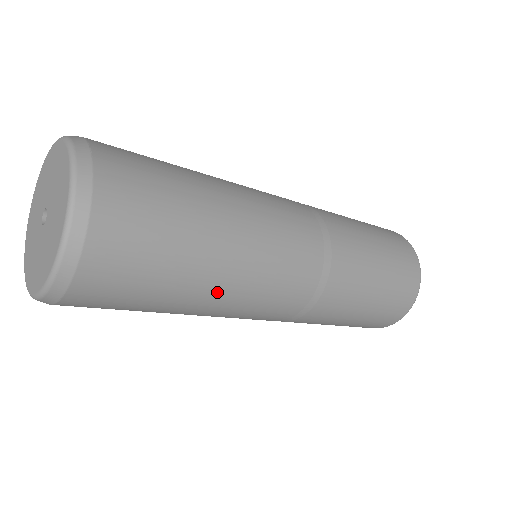
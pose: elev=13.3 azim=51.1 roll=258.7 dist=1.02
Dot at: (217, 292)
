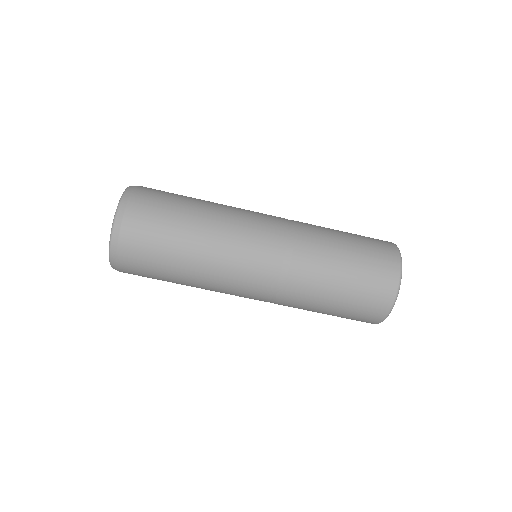
Dot at: (202, 264)
